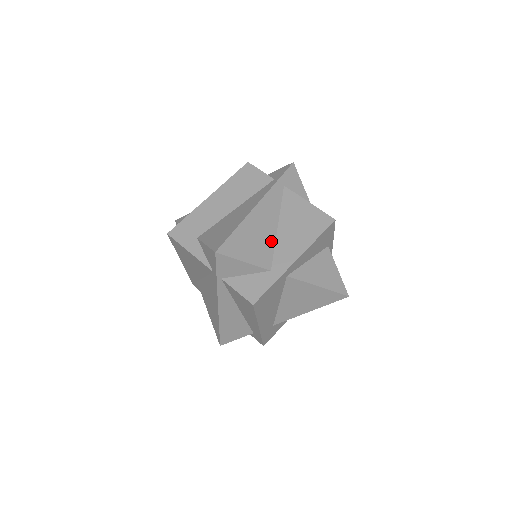
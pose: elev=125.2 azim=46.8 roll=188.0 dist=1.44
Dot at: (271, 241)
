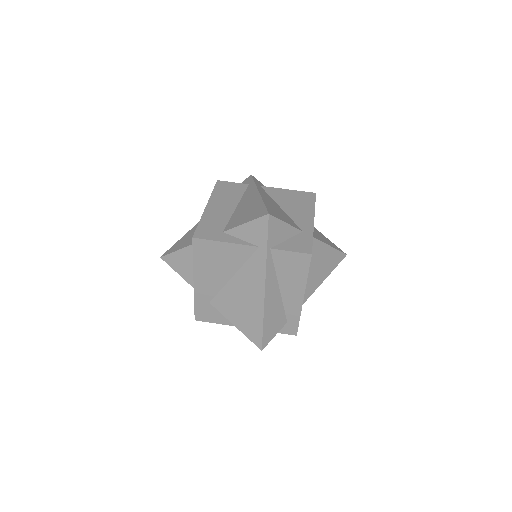
Dot at: (286, 215)
